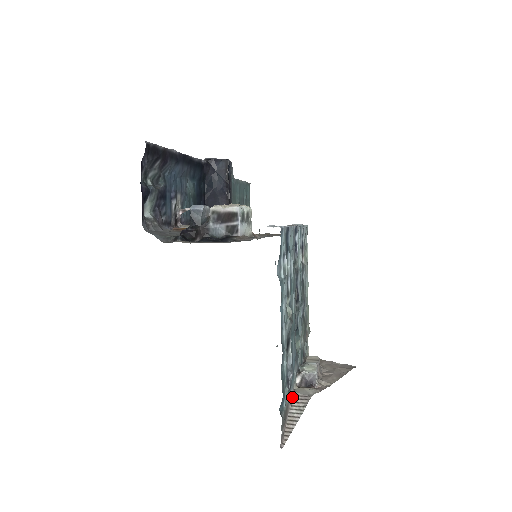
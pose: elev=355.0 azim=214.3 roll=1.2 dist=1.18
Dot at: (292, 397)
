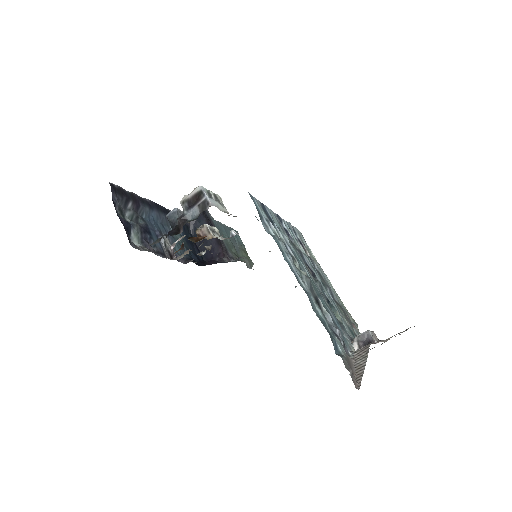
Dot at: (352, 355)
